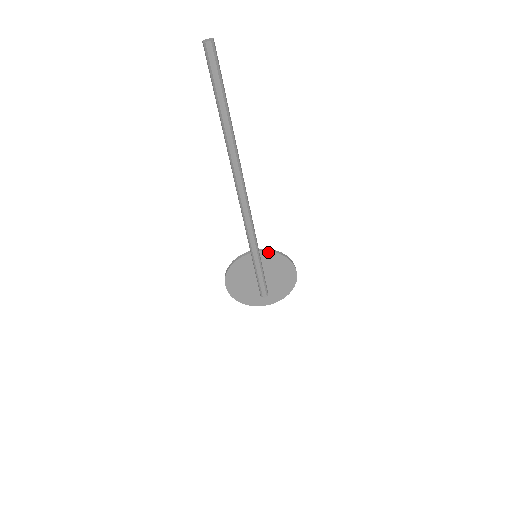
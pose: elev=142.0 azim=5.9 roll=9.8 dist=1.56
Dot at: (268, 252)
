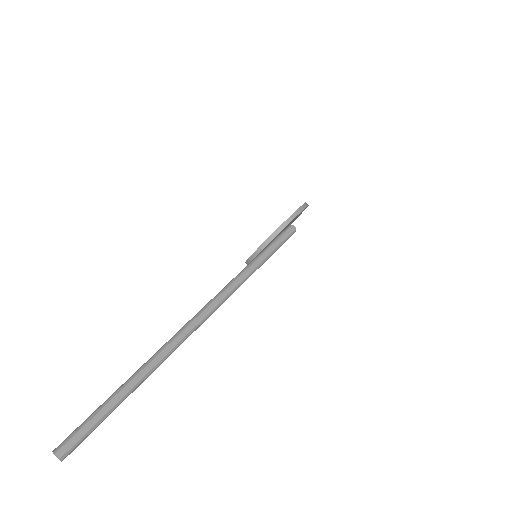
Dot at: occluded
